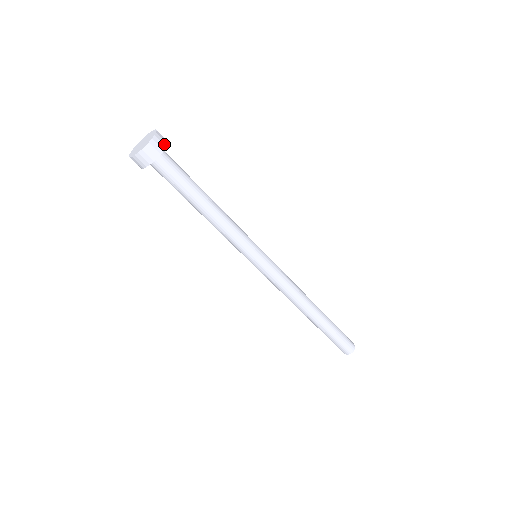
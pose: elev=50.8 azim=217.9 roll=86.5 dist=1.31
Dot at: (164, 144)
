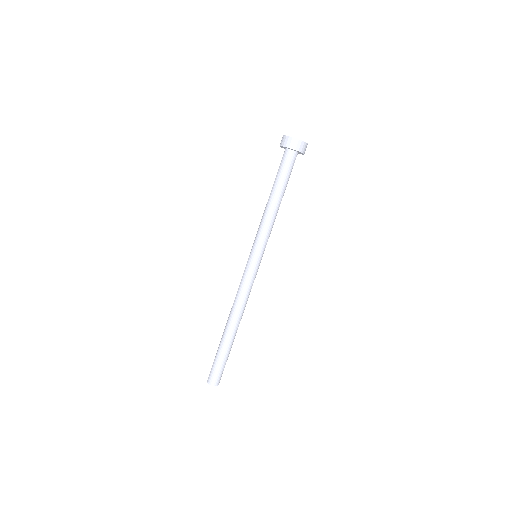
Dot at: (300, 149)
